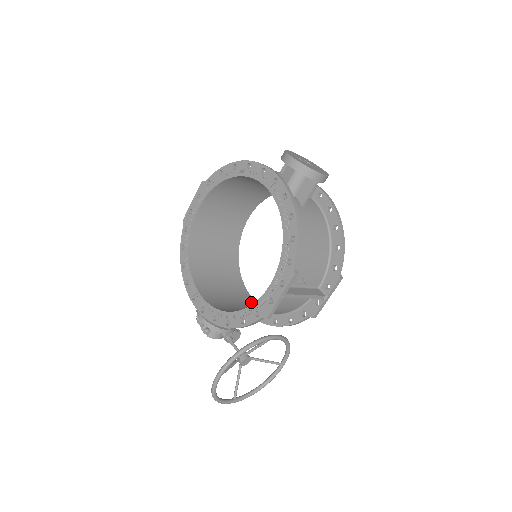
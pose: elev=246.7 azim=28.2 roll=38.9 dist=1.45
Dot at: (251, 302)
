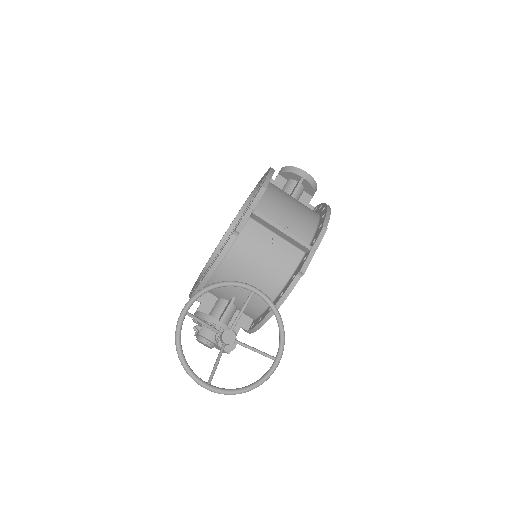
Dot at: (253, 314)
